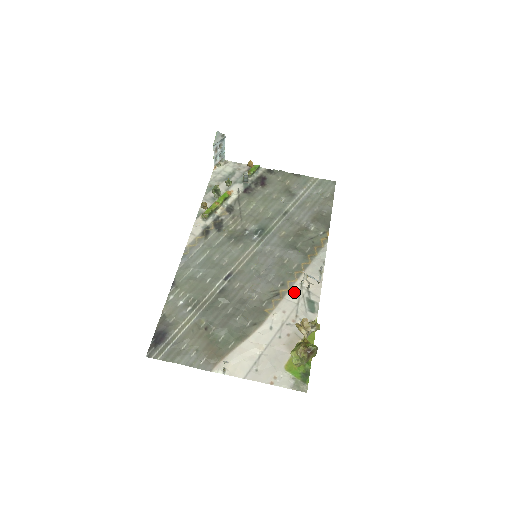
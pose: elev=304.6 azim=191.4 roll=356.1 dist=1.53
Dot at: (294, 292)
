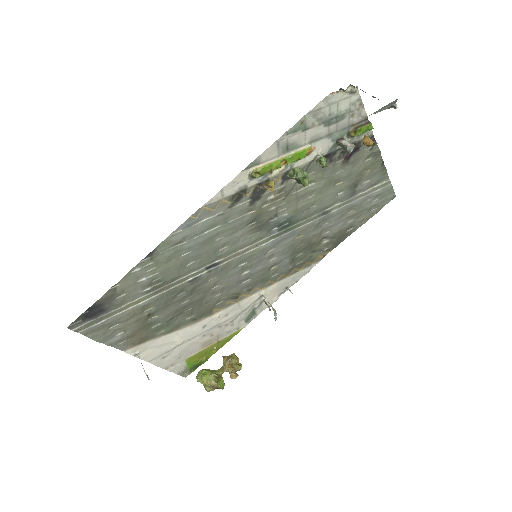
Dot at: (250, 300)
